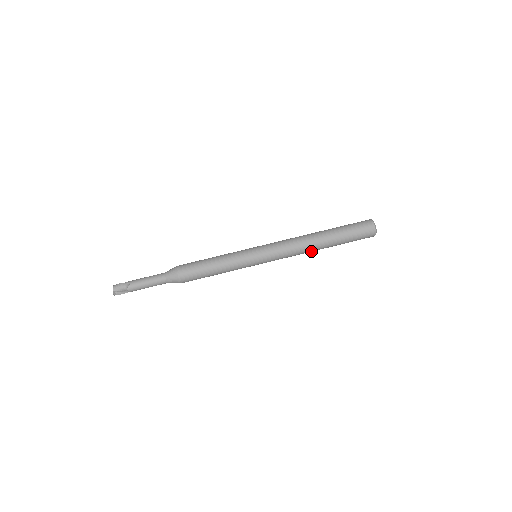
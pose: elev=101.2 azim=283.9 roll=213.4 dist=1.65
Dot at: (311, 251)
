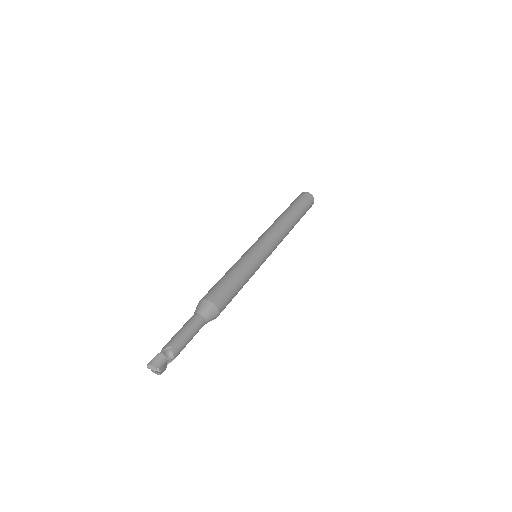
Dot at: (288, 233)
